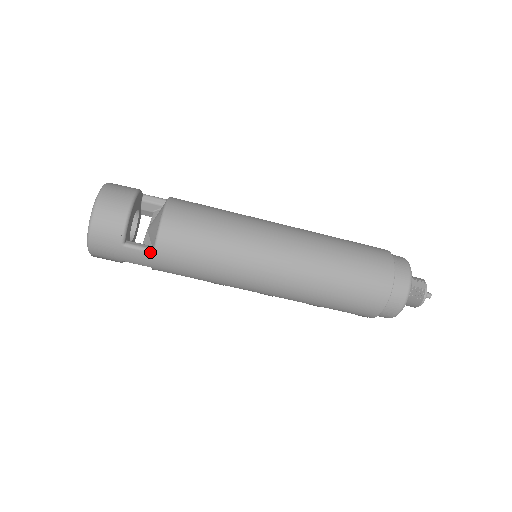
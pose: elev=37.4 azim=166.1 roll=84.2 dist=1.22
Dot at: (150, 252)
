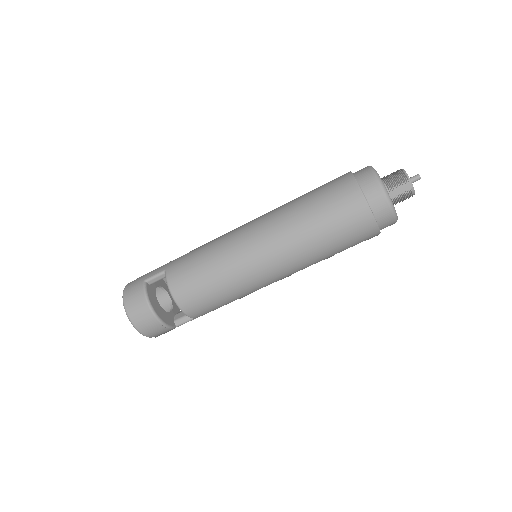
Dot at: occluded
